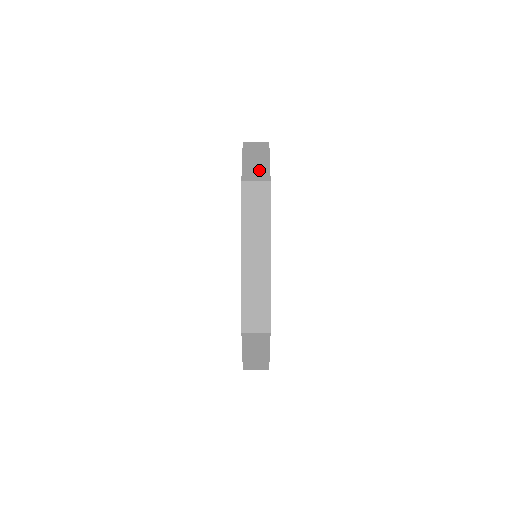
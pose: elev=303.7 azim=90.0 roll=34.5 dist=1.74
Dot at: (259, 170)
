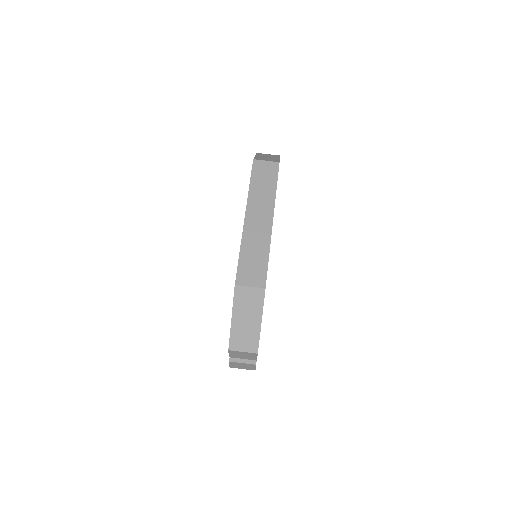
Dot at: (270, 159)
